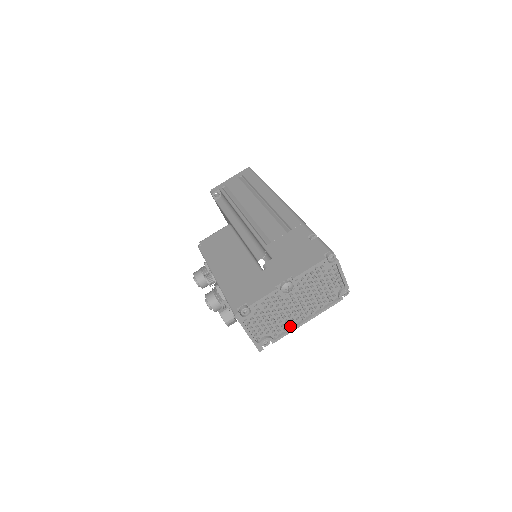
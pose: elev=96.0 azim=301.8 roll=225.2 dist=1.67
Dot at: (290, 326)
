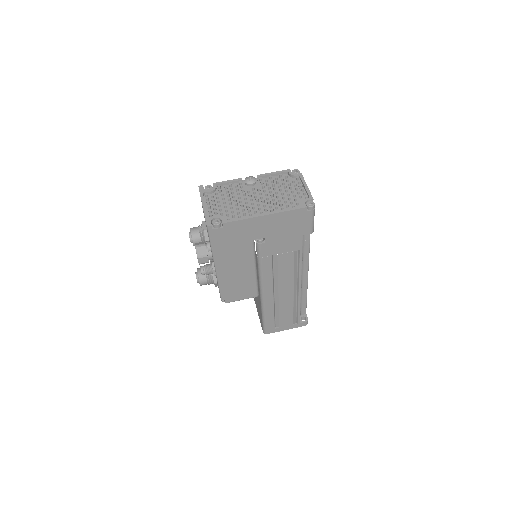
Dot at: (246, 218)
